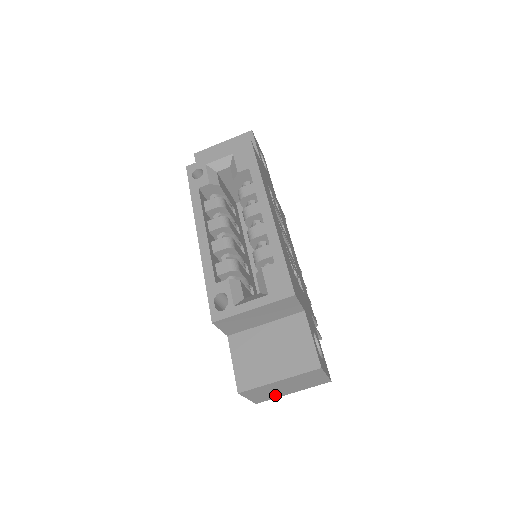
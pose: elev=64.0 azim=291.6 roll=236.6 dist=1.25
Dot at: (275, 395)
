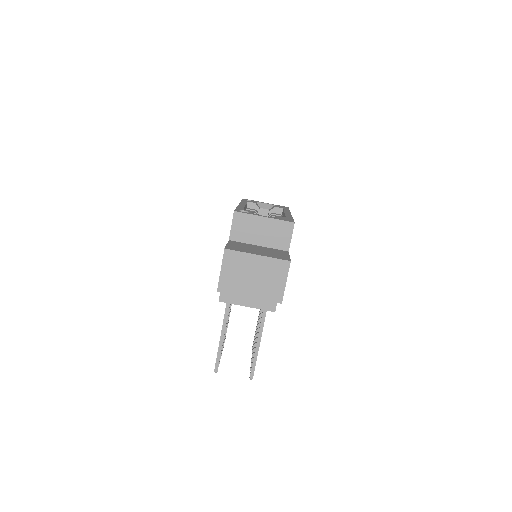
Dot at: (238, 287)
